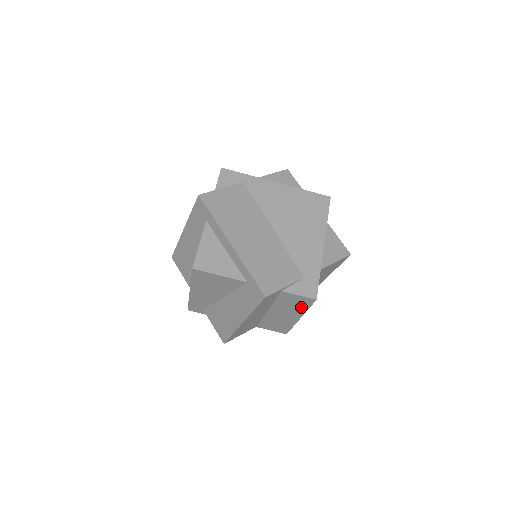
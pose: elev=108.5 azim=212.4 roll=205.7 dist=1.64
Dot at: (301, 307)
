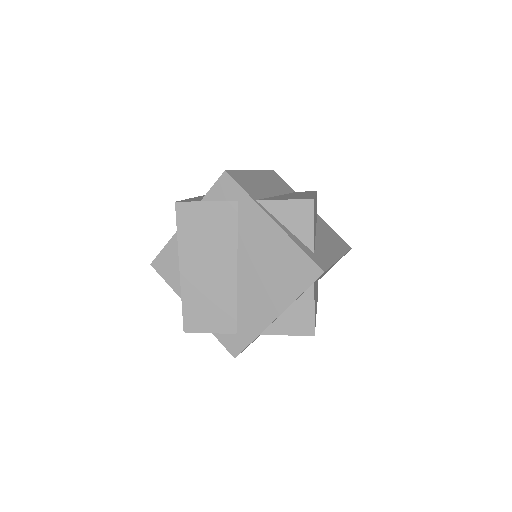
Dot at: occluded
